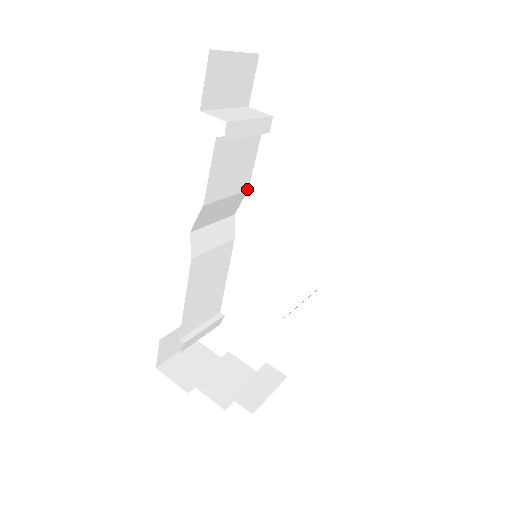
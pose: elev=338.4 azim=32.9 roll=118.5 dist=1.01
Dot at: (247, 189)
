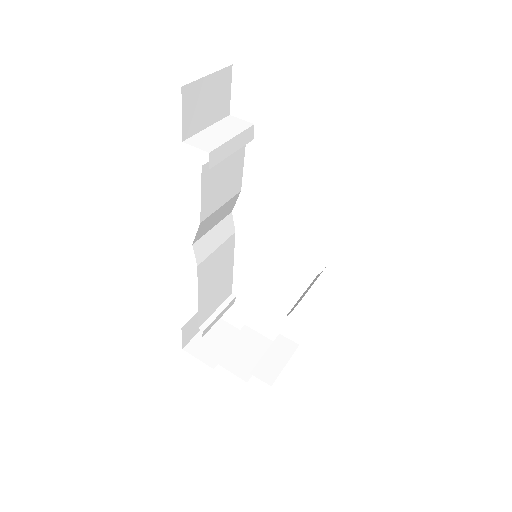
Dot at: (240, 190)
